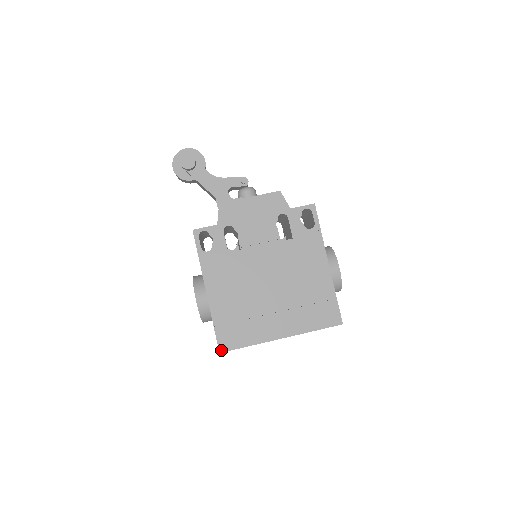
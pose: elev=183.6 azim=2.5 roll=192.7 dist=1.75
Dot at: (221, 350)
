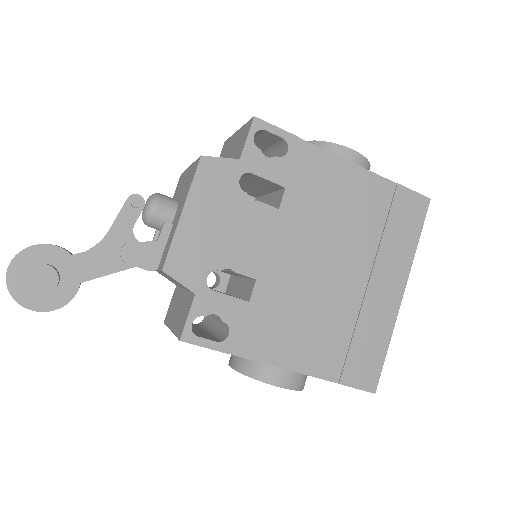
Dot at: (373, 389)
